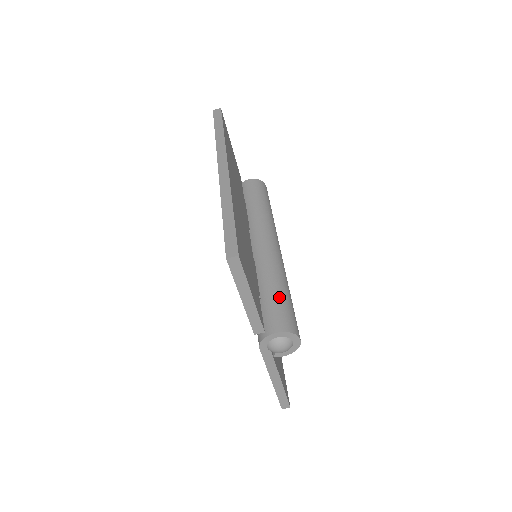
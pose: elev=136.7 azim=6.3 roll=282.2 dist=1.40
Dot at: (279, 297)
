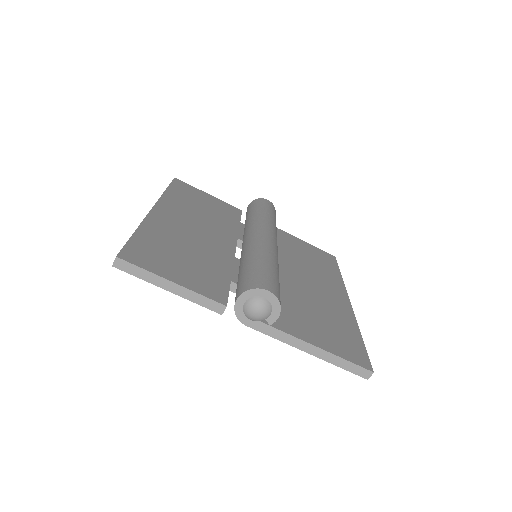
Dot at: (245, 270)
